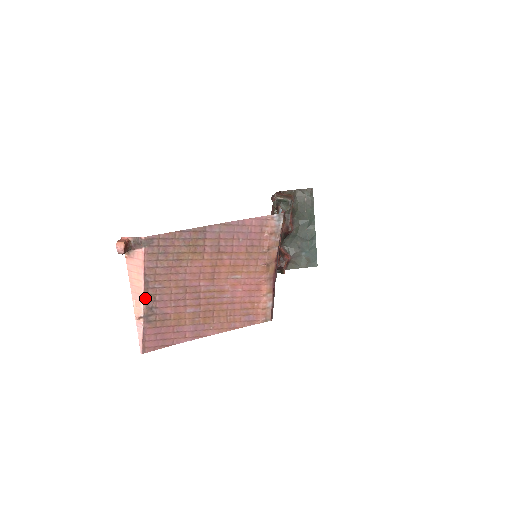
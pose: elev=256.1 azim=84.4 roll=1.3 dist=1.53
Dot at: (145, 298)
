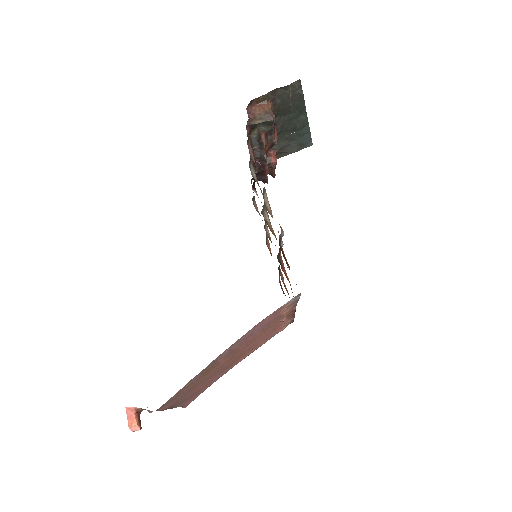
Dot at: (174, 407)
